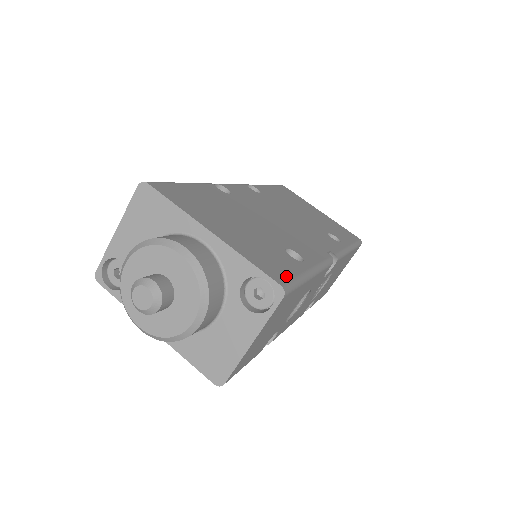
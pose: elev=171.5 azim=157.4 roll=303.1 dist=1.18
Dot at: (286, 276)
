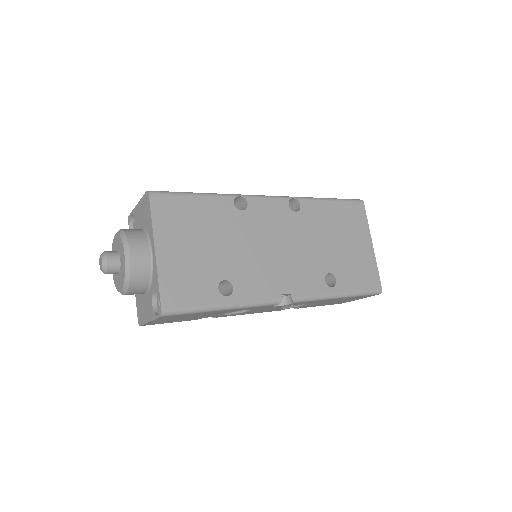
Dot at: (180, 304)
